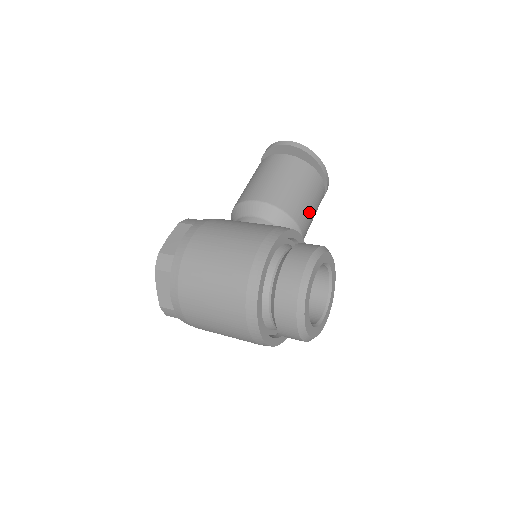
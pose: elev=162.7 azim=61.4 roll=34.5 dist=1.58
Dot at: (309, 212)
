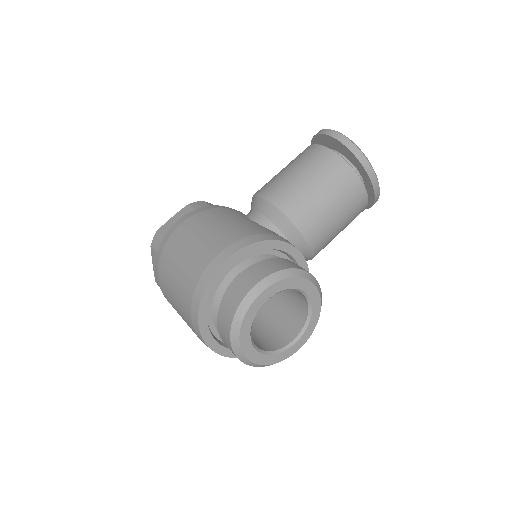
Dot at: (328, 220)
